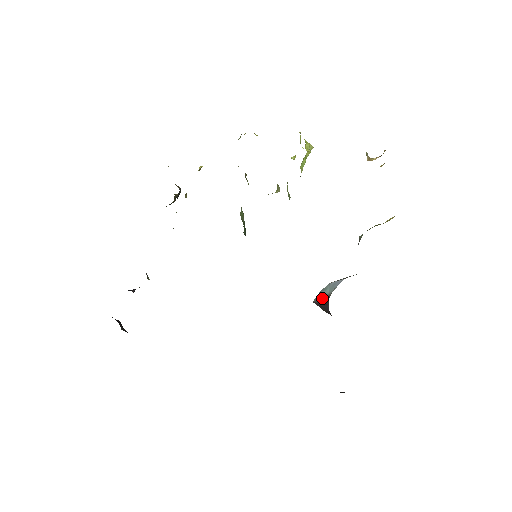
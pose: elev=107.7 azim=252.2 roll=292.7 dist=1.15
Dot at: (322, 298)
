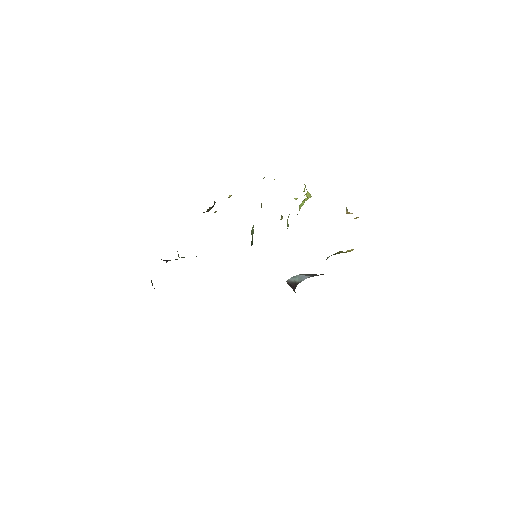
Dot at: (292, 282)
